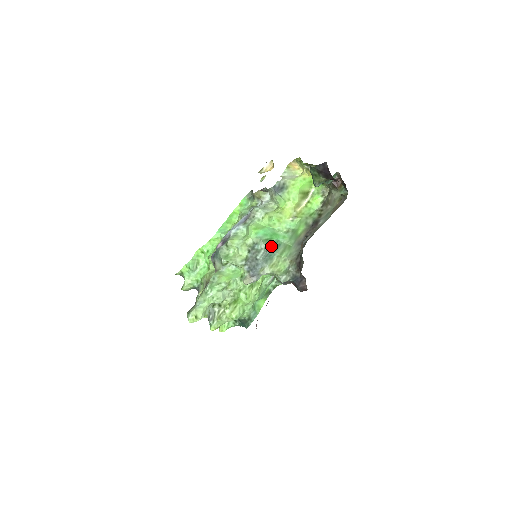
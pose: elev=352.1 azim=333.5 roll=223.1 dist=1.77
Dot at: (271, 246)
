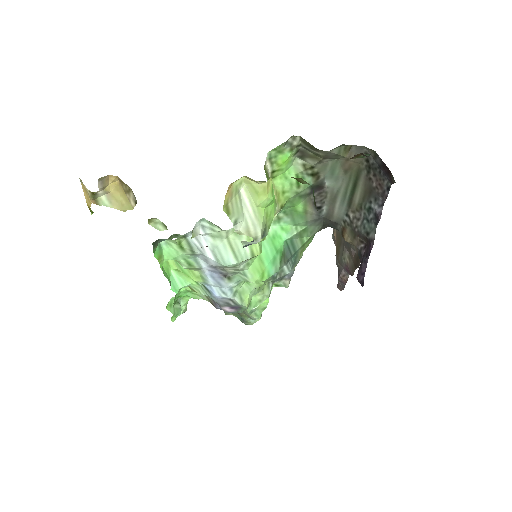
Dot at: (288, 255)
